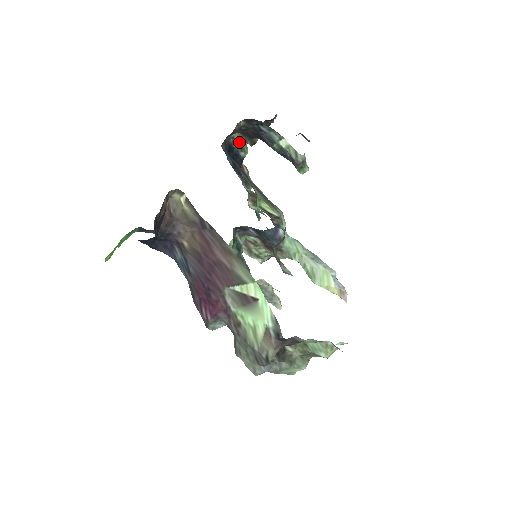
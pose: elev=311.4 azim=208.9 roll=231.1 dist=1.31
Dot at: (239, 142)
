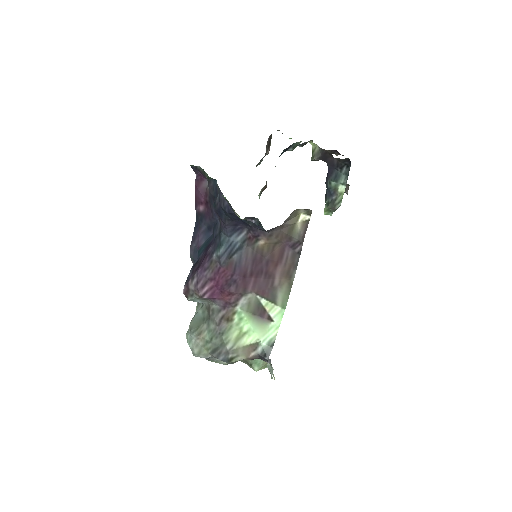
Dot at: (300, 141)
